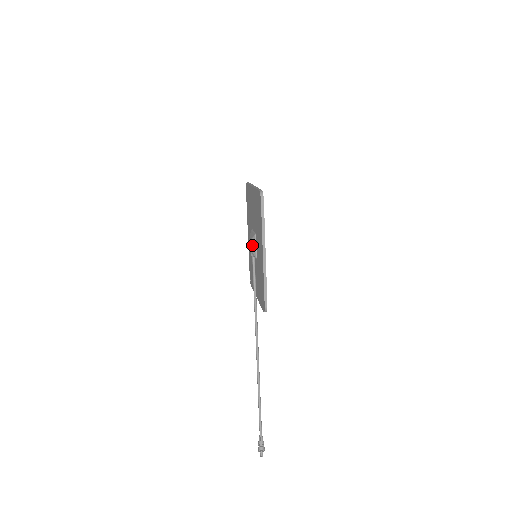
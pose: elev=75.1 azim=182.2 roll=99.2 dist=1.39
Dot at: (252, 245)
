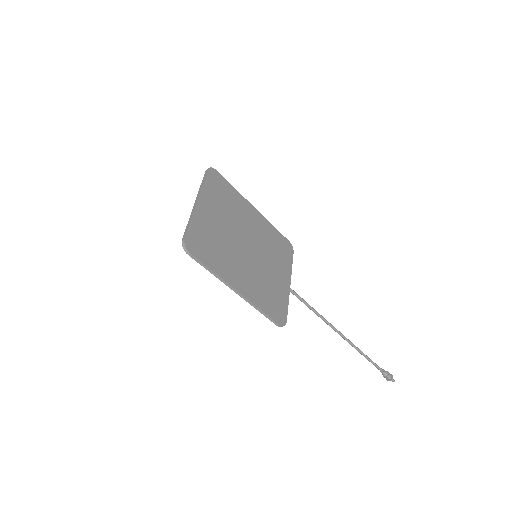
Dot at: occluded
